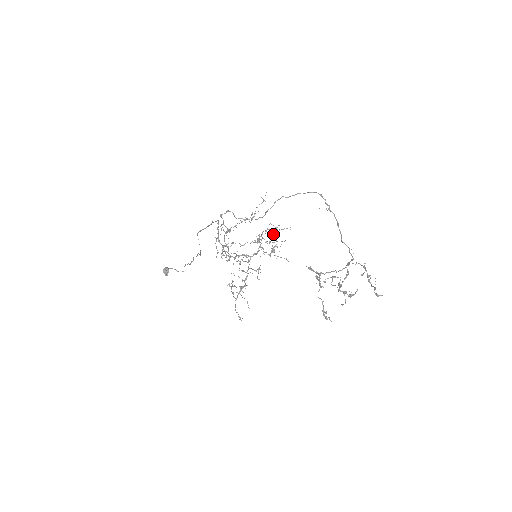
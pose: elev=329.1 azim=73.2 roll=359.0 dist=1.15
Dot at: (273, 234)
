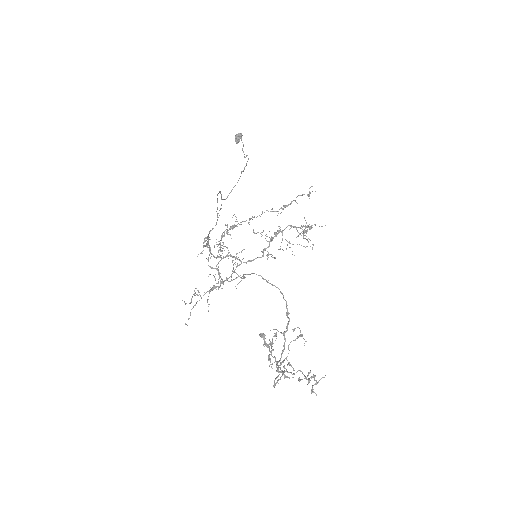
Dot at: occluded
